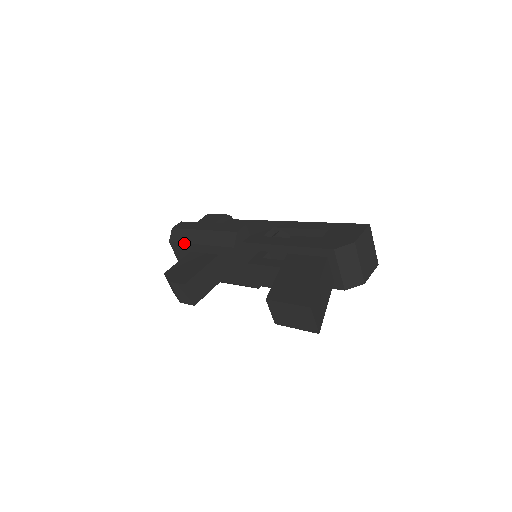
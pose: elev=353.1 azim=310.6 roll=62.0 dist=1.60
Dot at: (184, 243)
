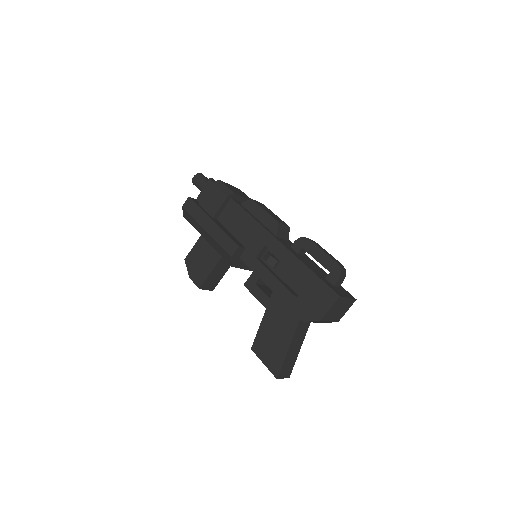
Dot at: (195, 228)
